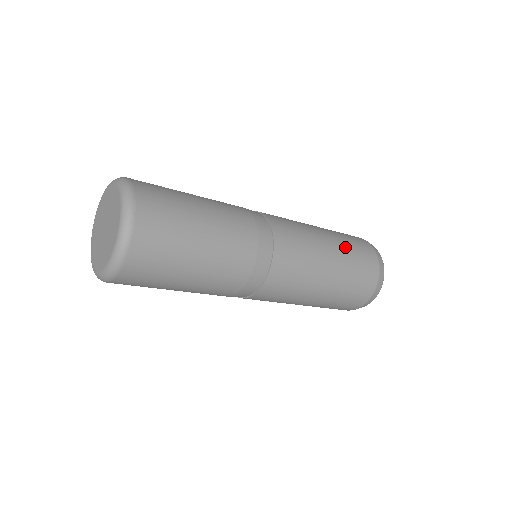
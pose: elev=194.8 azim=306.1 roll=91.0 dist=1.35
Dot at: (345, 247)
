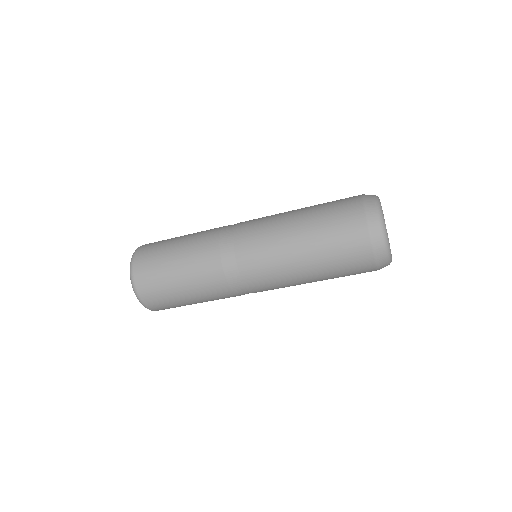
Dot at: (317, 215)
